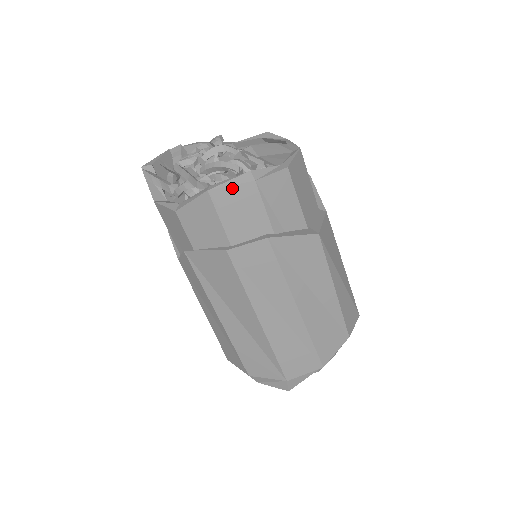
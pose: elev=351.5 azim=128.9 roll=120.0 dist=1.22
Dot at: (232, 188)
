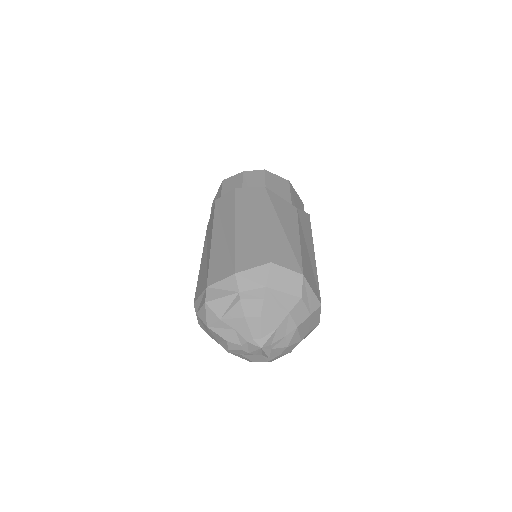
Dot at: (233, 177)
